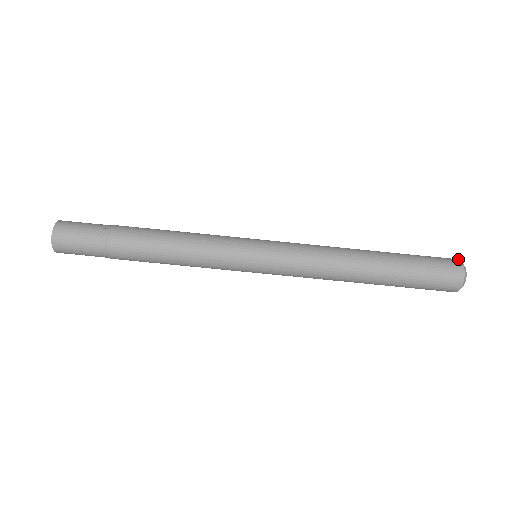
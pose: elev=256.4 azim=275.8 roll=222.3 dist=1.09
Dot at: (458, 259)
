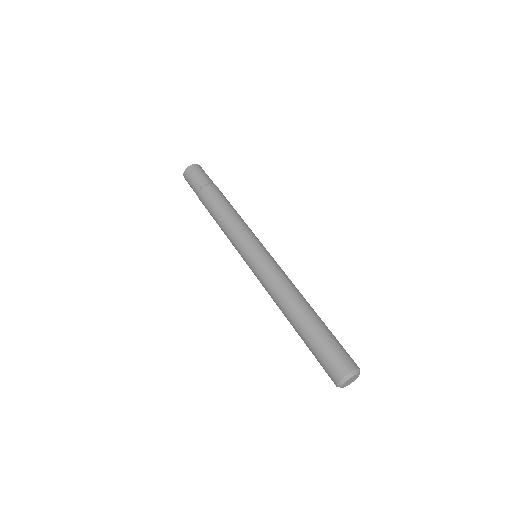
Dot at: occluded
